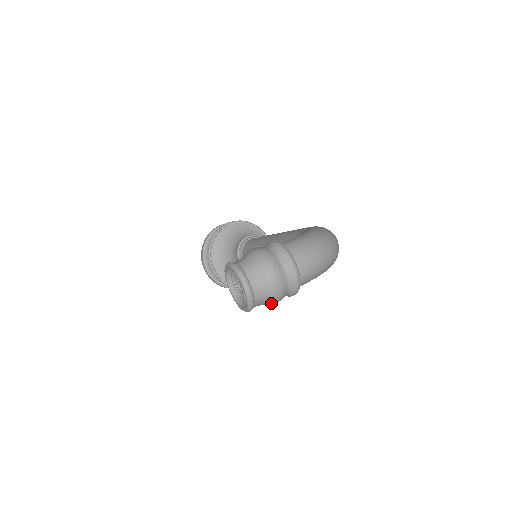
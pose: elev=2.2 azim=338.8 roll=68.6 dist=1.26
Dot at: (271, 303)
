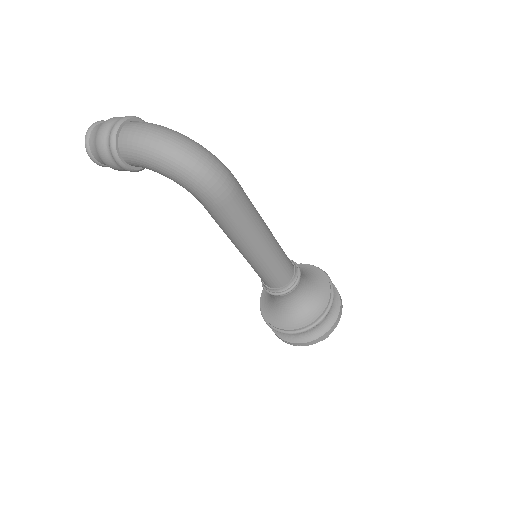
Dot at: (99, 154)
